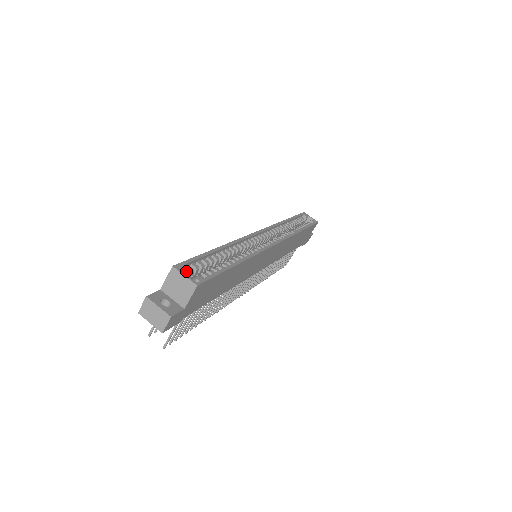
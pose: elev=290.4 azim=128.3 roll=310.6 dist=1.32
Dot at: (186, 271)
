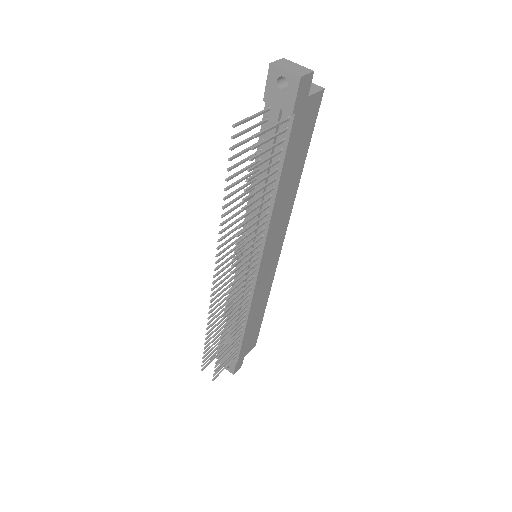
Dot at: occluded
